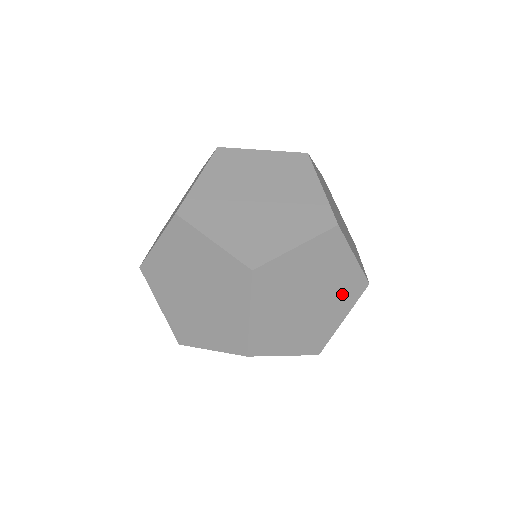
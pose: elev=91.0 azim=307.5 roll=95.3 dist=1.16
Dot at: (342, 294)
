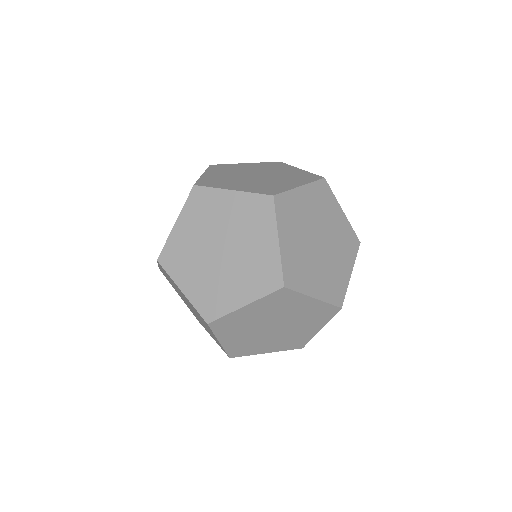
Dot at: (293, 178)
